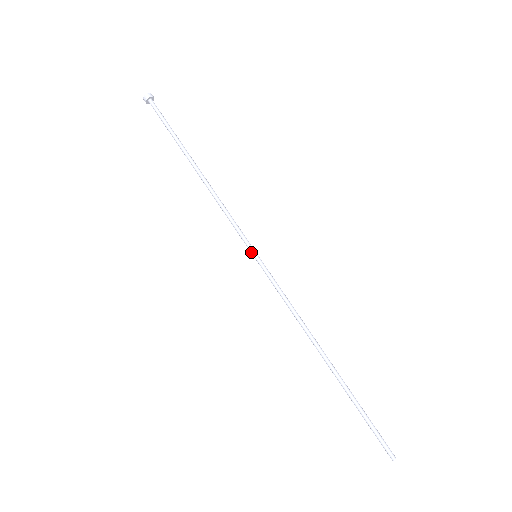
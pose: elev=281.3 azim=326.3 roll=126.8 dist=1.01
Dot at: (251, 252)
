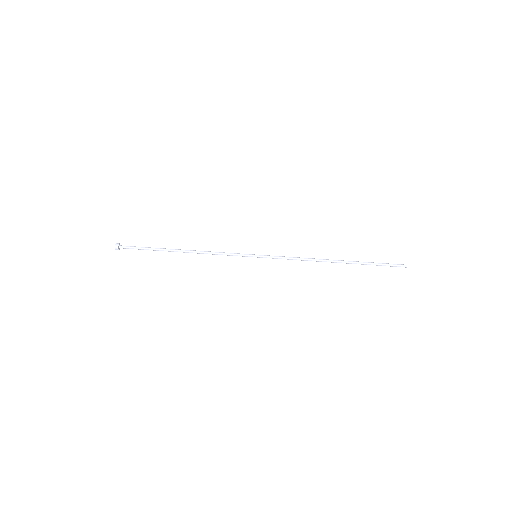
Dot at: occluded
